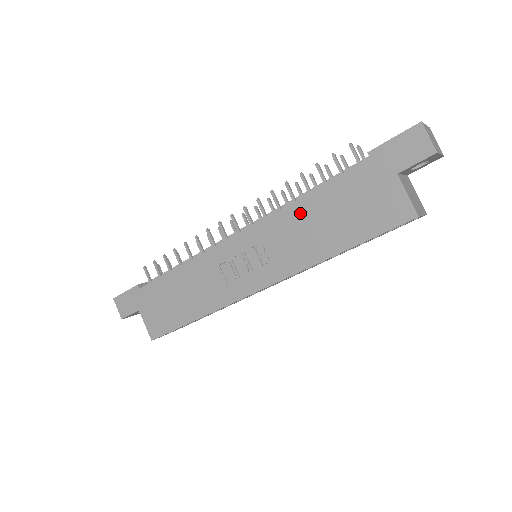
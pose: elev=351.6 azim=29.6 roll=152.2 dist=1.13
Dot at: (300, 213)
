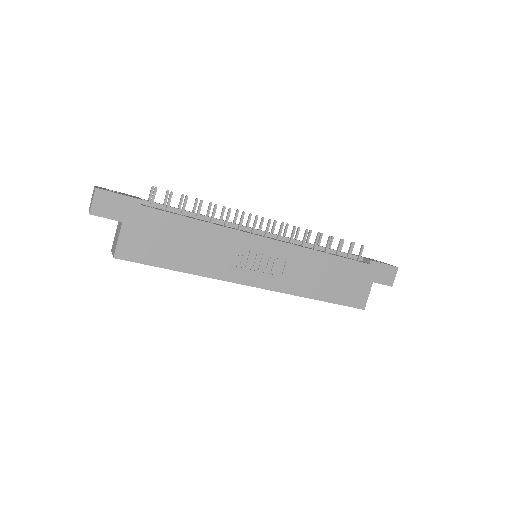
Dot at: (317, 261)
